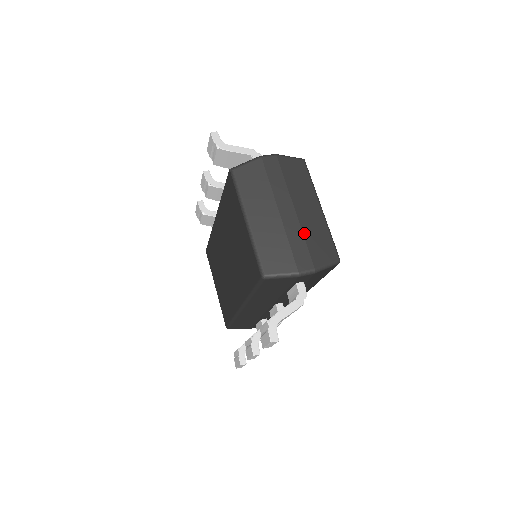
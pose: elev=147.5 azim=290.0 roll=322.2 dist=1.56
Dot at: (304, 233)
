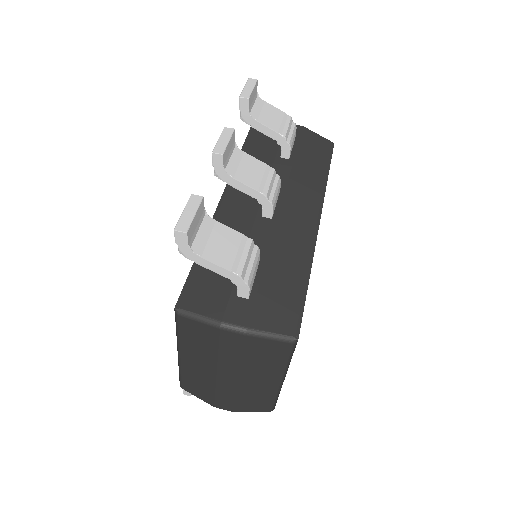
Dot at: (238, 394)
